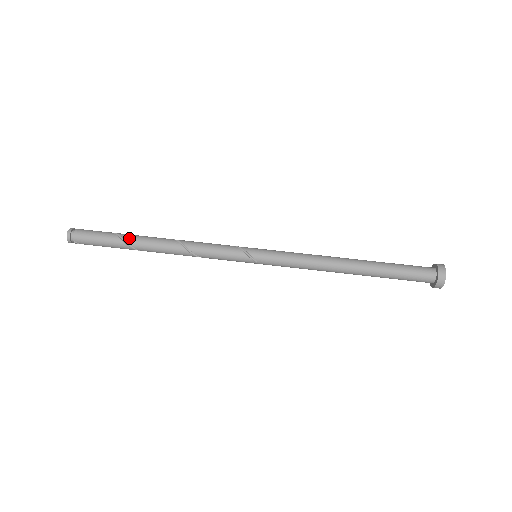
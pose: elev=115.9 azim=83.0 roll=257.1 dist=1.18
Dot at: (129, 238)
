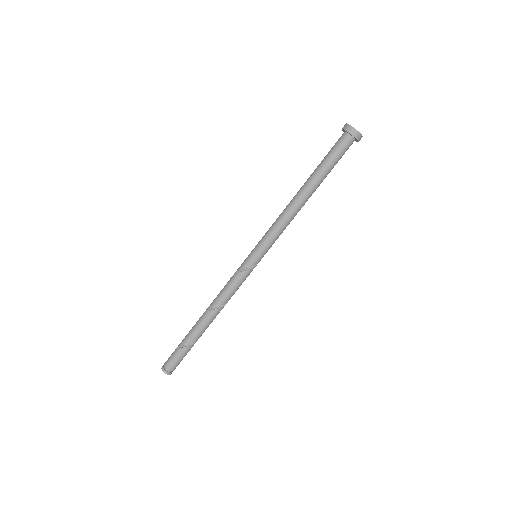
Dot at: (197, 339)
